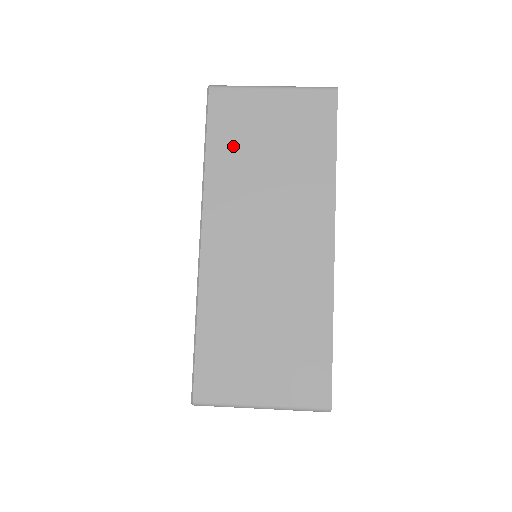
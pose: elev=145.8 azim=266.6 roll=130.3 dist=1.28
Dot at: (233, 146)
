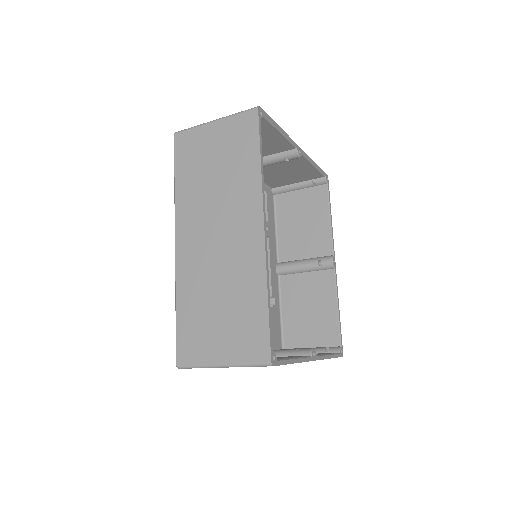
Dot at: (191, 171)
